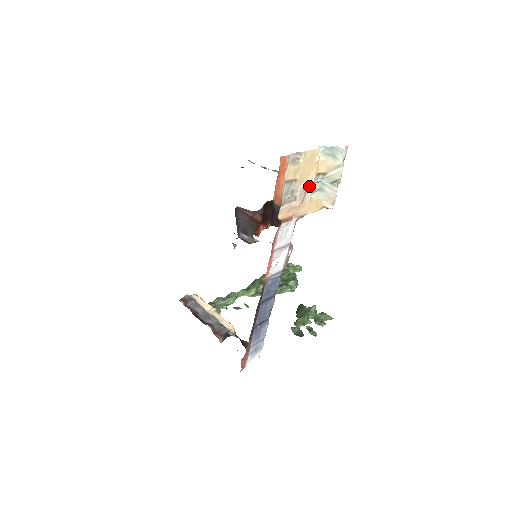
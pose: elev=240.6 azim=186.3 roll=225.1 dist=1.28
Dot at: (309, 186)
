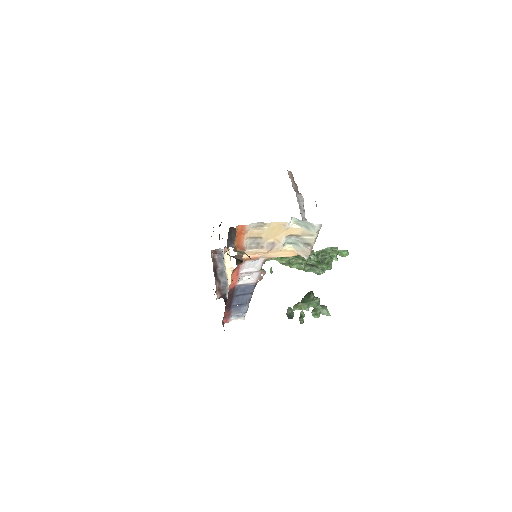
Dot at: (279, 242)
